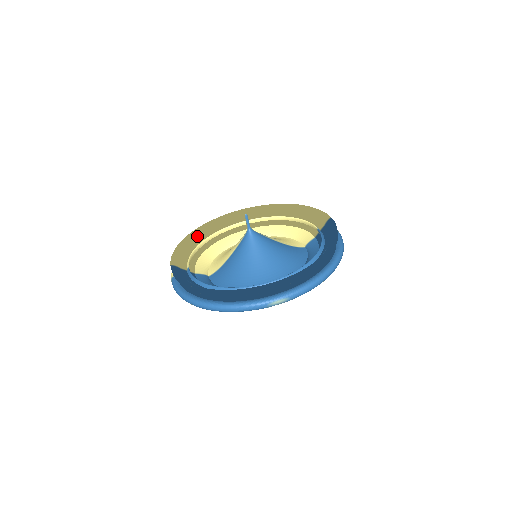
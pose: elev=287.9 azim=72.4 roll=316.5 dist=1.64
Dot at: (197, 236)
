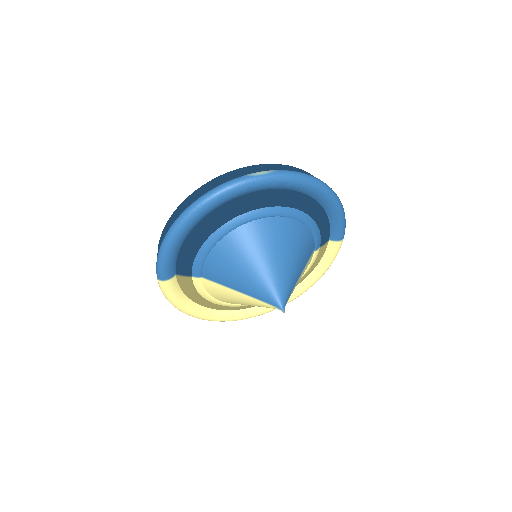
Dot at: occluded
